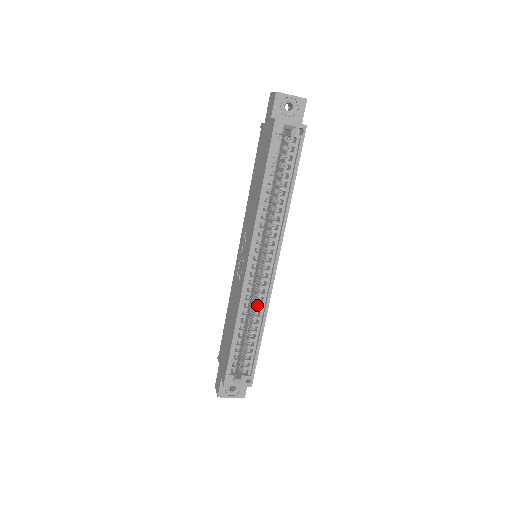
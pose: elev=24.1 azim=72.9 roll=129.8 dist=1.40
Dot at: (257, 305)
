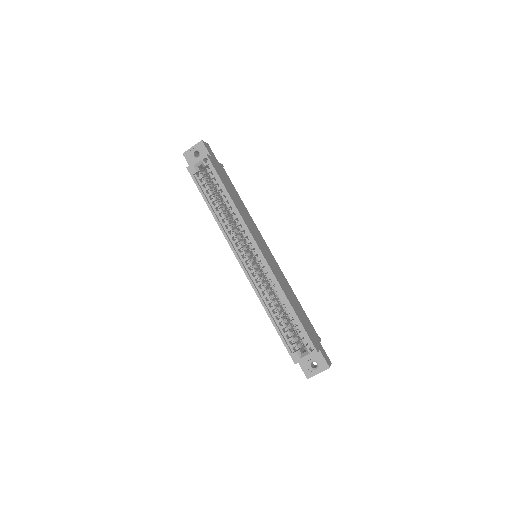
Dot at: (273, 287)
